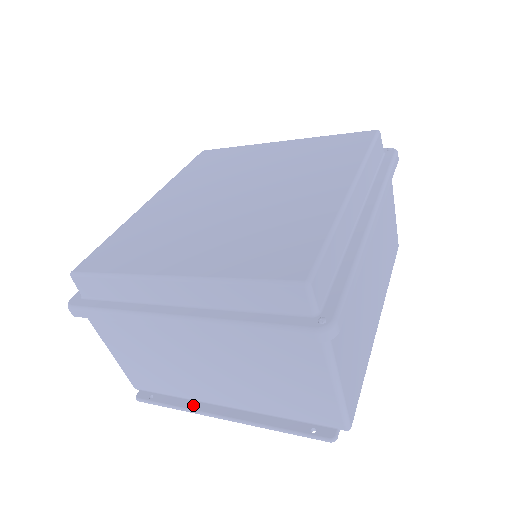
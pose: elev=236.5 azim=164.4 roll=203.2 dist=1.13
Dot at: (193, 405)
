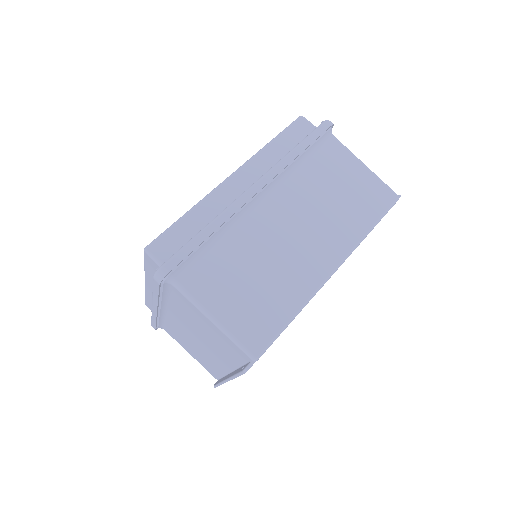
Dot at: (223, 378)
